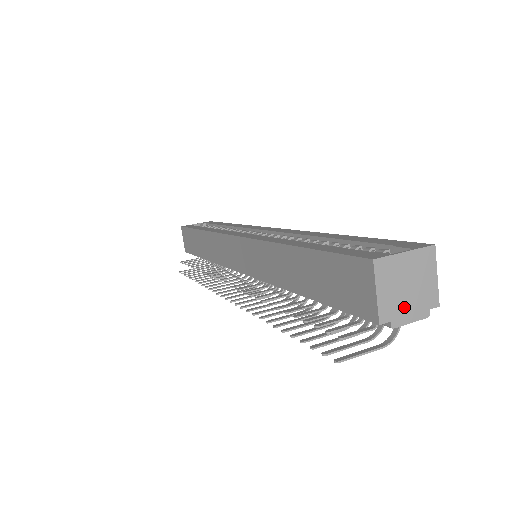
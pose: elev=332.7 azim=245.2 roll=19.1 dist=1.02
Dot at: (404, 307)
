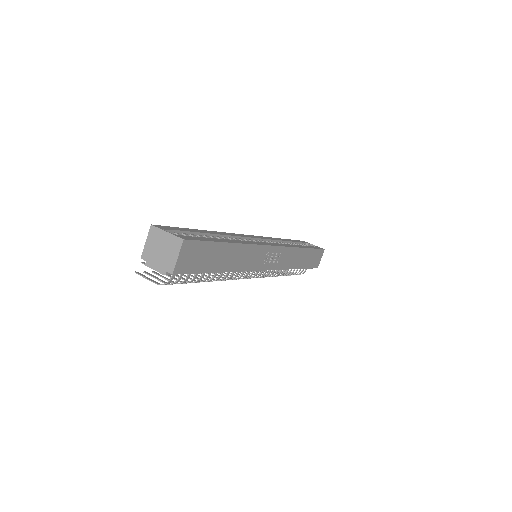
Dot at: (155, 259)
